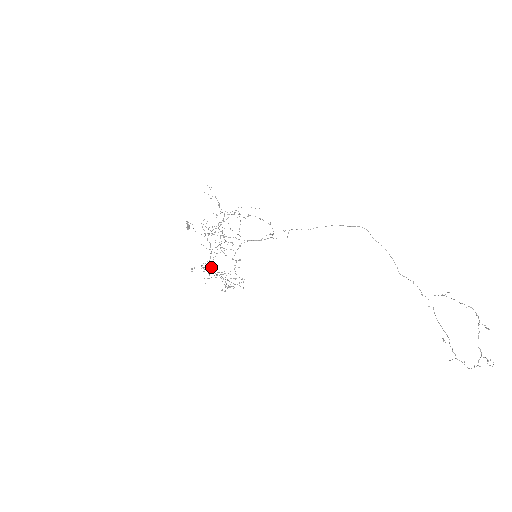
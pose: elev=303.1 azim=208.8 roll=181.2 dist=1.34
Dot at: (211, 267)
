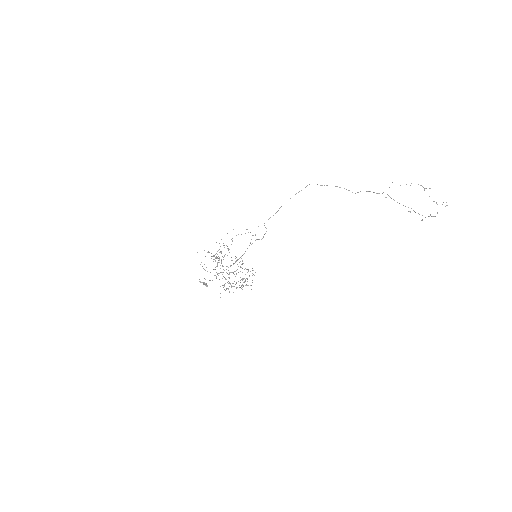
Dot at: occluded
